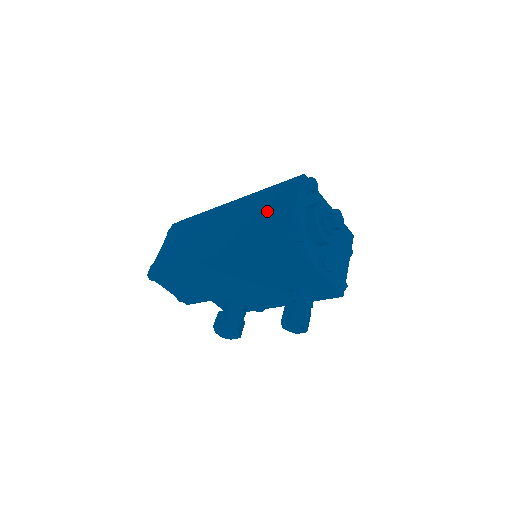
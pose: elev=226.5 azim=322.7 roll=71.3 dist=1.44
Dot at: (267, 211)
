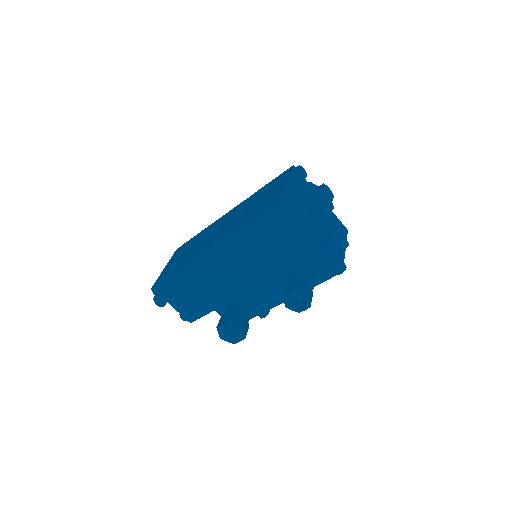
Dot at: (262, 198)
